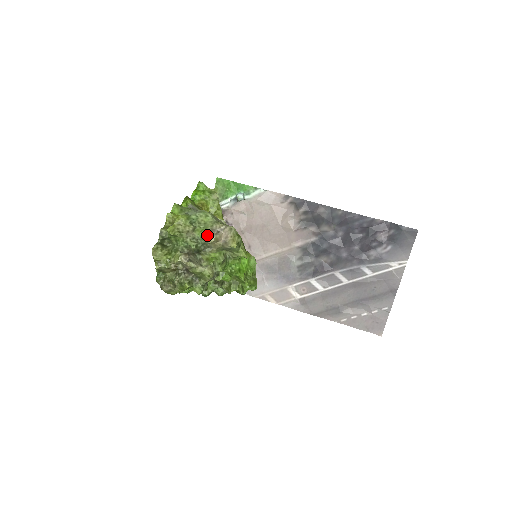
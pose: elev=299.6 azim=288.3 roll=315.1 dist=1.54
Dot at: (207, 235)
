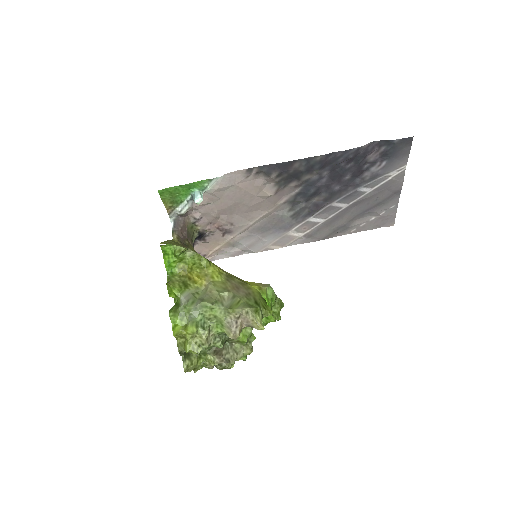
Dot at: (229, 334)
